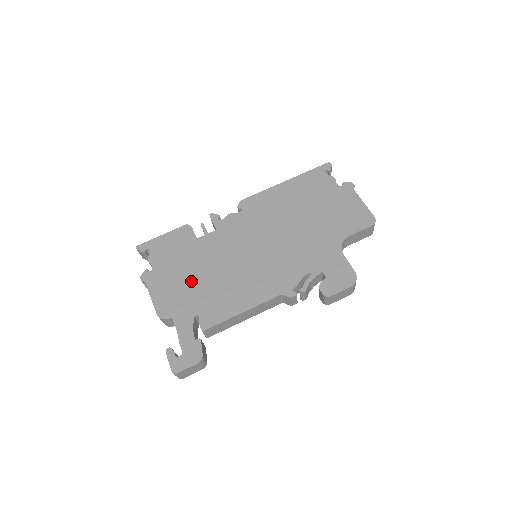
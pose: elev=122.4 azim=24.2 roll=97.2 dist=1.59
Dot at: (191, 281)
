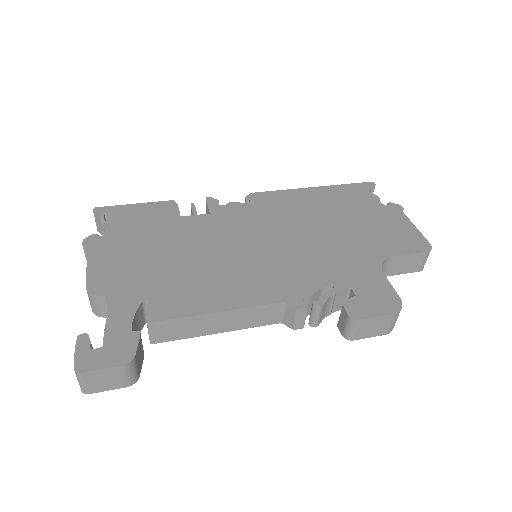
Dot at: (154, 259)
